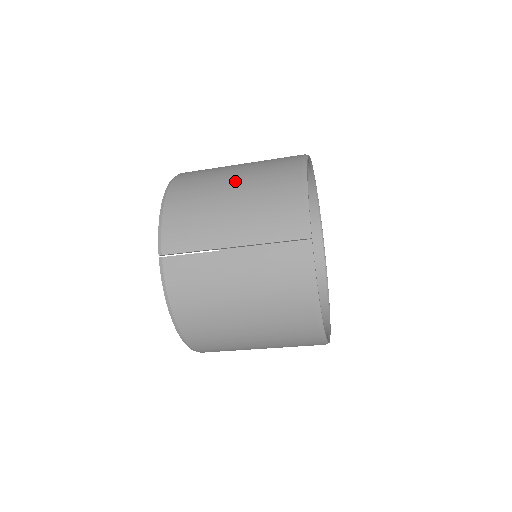
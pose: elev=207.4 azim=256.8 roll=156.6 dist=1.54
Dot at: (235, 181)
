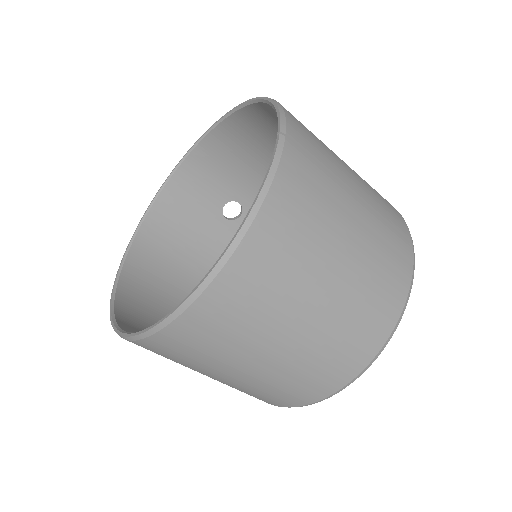
Dot at: occluded
